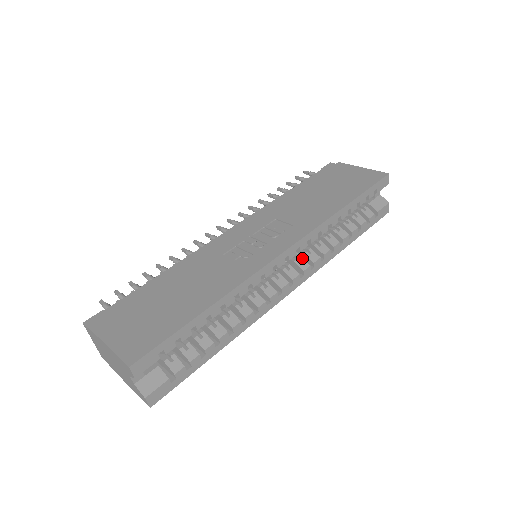
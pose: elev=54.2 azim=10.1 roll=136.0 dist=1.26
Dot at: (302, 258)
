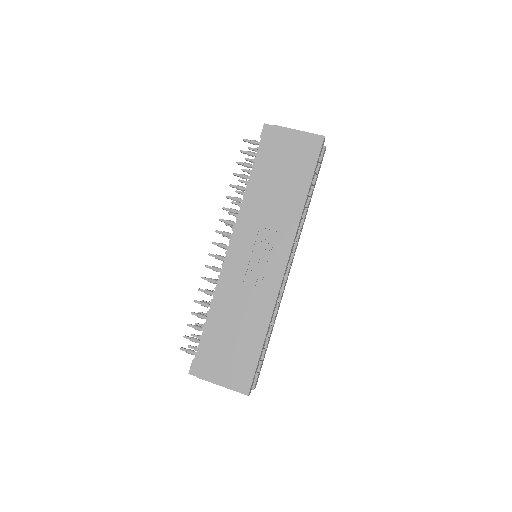
Dot at: occluded
